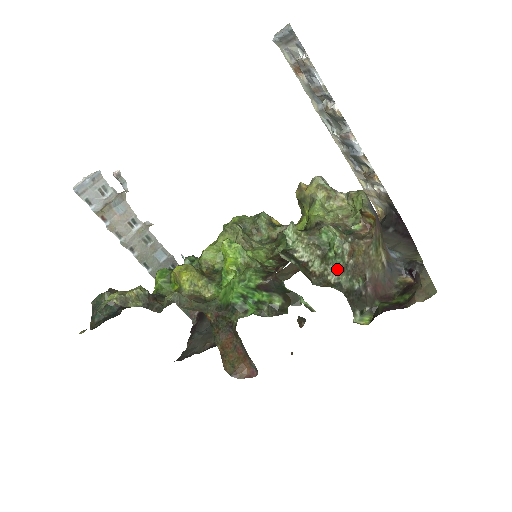
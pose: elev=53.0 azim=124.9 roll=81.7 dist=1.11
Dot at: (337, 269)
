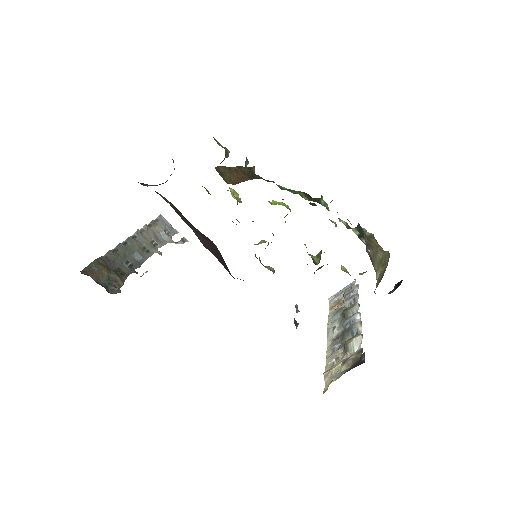
Dot at: occluded
